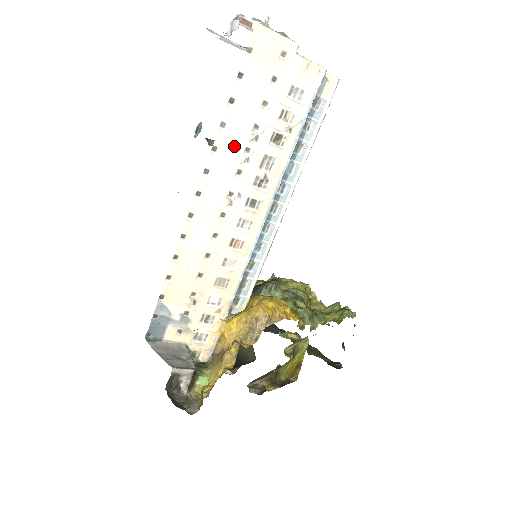
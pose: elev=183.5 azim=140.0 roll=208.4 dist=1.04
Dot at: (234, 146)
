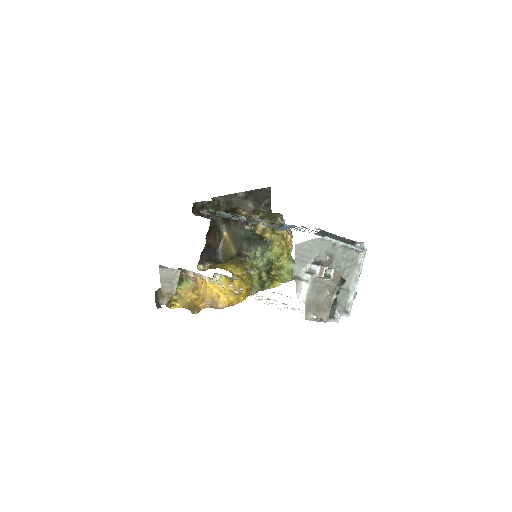
Dot at: occluded
